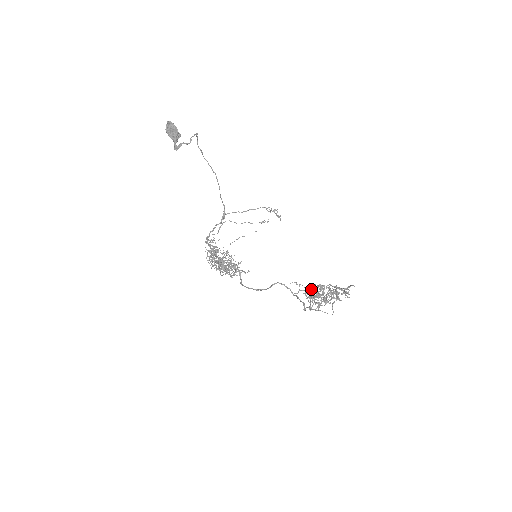
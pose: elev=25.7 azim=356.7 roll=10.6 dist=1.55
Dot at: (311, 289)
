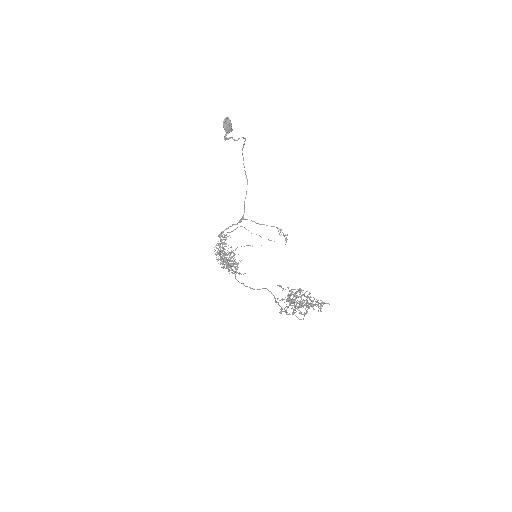
Dot at: occluded
